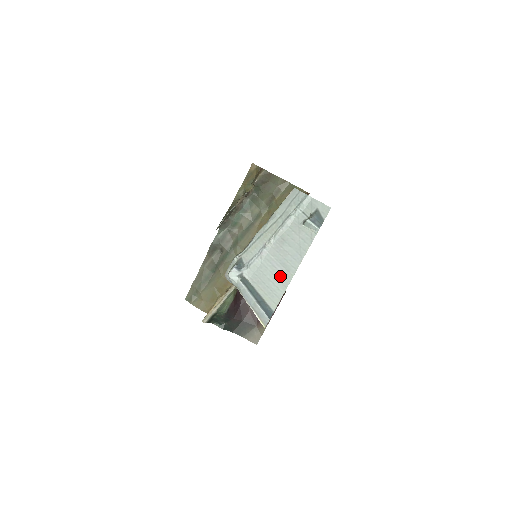
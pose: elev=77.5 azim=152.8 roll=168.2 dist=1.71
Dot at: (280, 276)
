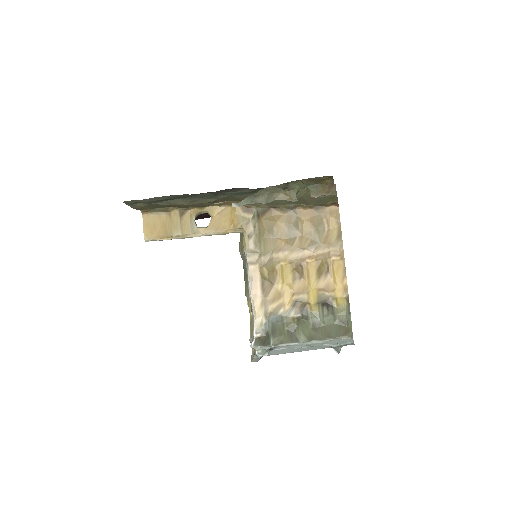
Dot at: (288, 352)
